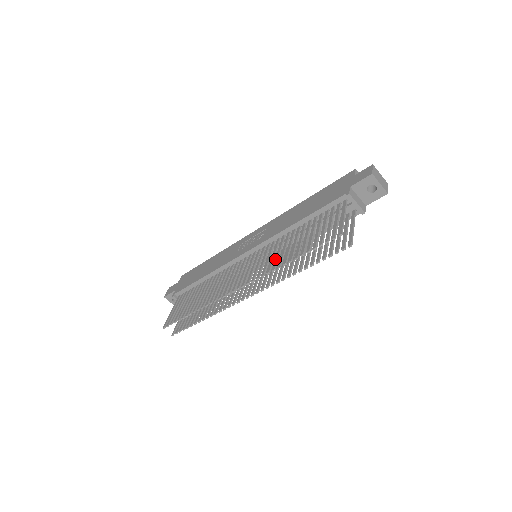
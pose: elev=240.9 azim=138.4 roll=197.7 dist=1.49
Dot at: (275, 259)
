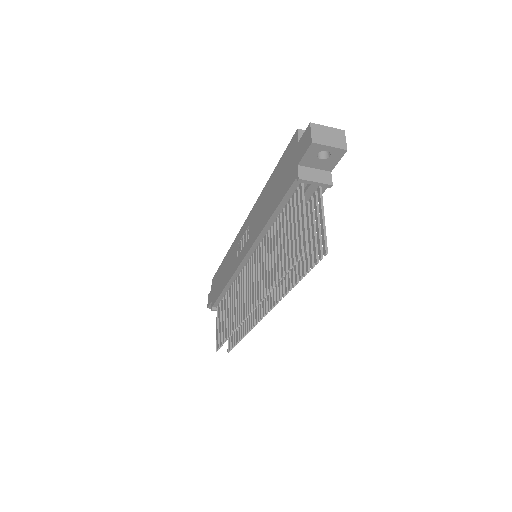
Dot at: (265, 276)
